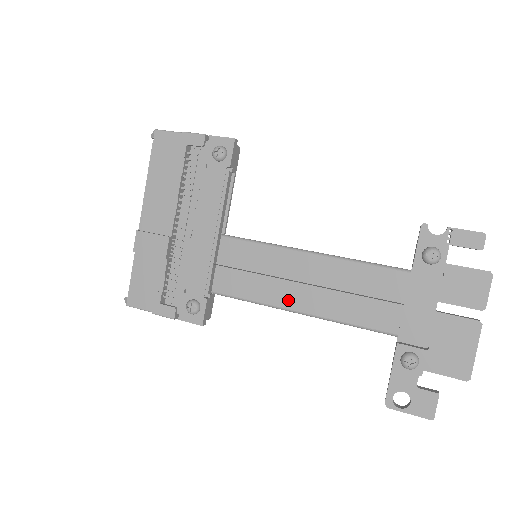
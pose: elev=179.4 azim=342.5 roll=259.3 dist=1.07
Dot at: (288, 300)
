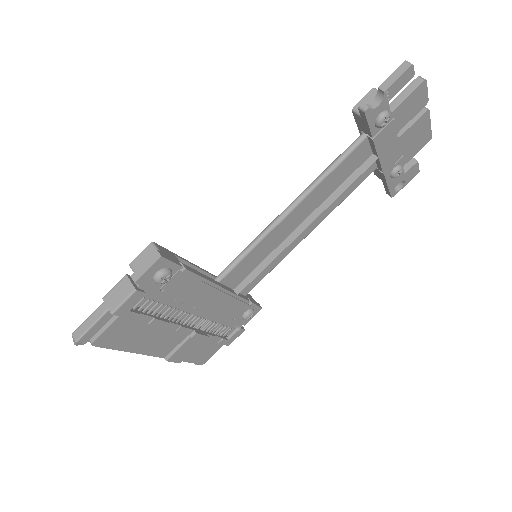
Dot at: (299, 239)
